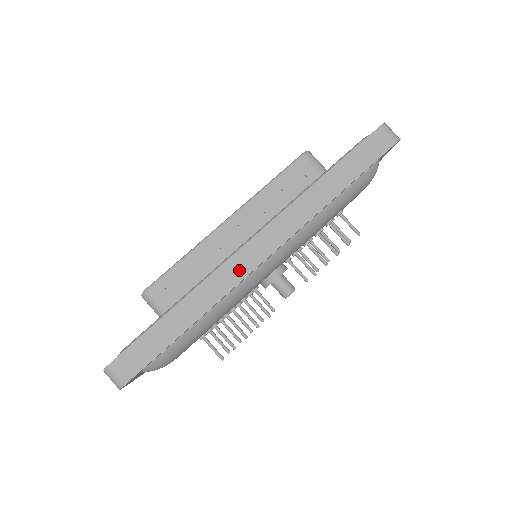
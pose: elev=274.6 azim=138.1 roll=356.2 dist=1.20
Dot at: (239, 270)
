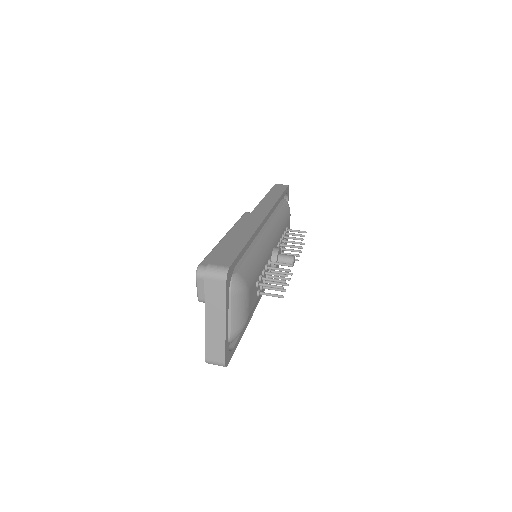
Dot at: (255, 222)
